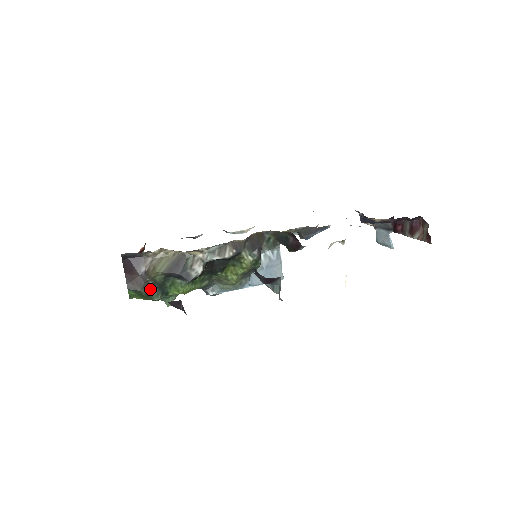
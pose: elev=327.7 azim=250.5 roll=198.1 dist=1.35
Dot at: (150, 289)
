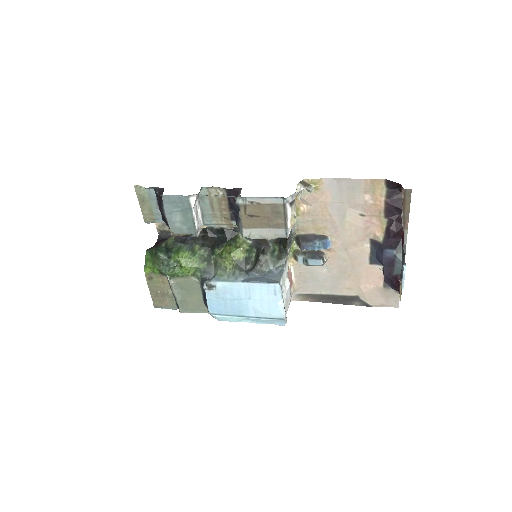
Dot at: (160, 247)
